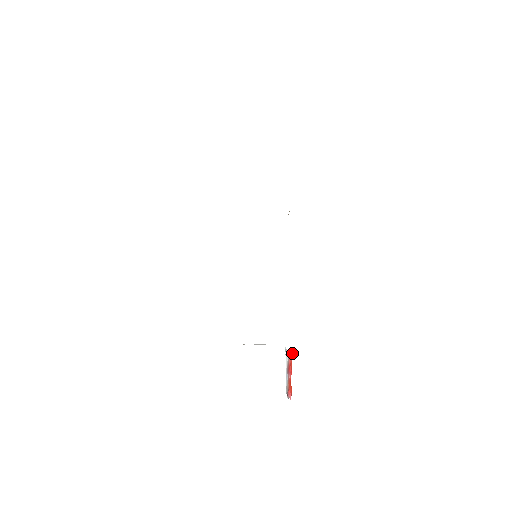
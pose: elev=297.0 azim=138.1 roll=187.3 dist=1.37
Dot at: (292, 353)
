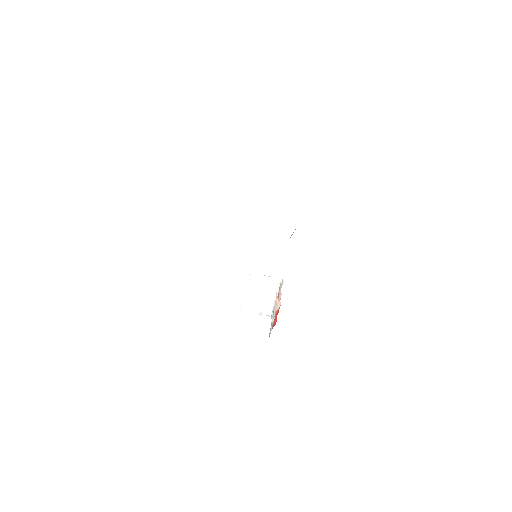
Dot at: occluded
